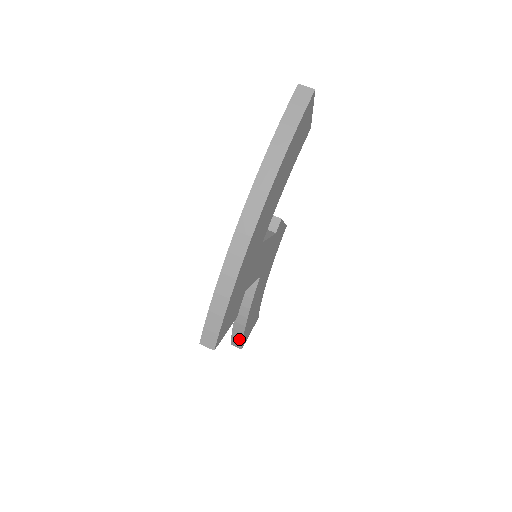
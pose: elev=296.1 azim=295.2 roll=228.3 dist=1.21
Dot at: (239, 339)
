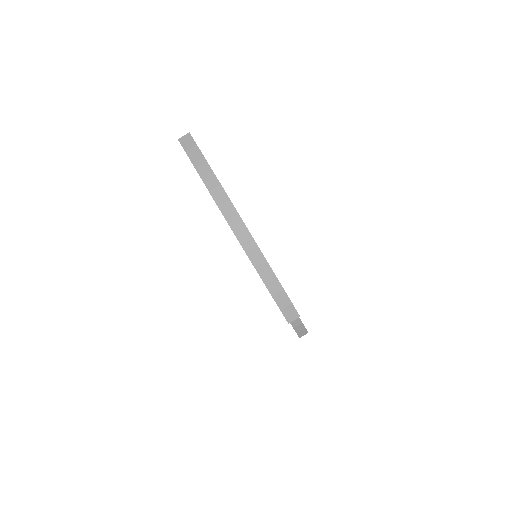
Dot at: (300, 326)
